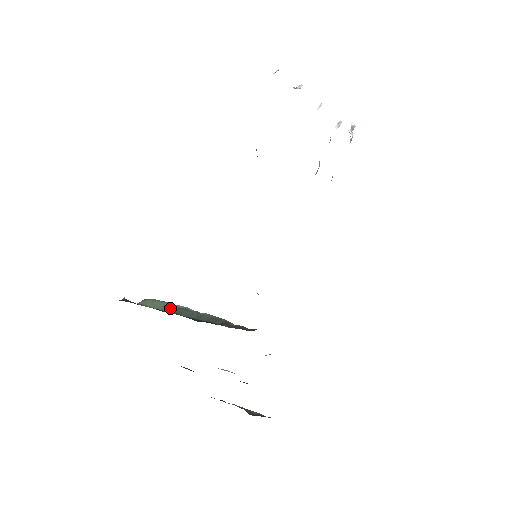
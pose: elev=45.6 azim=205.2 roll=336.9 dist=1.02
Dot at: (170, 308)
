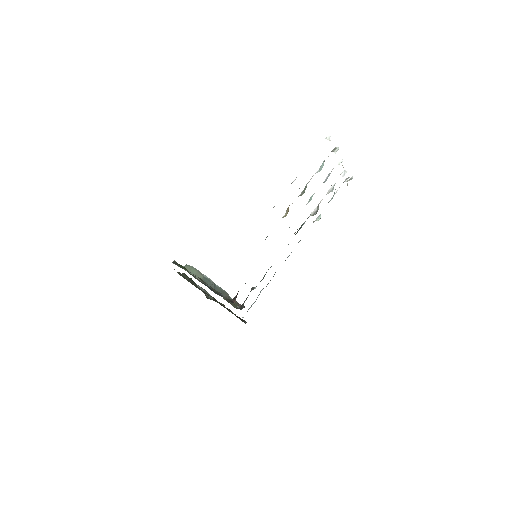
Dot at: (200, 277)
